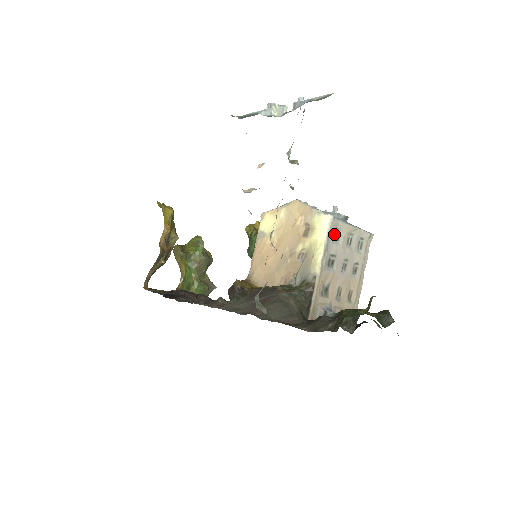
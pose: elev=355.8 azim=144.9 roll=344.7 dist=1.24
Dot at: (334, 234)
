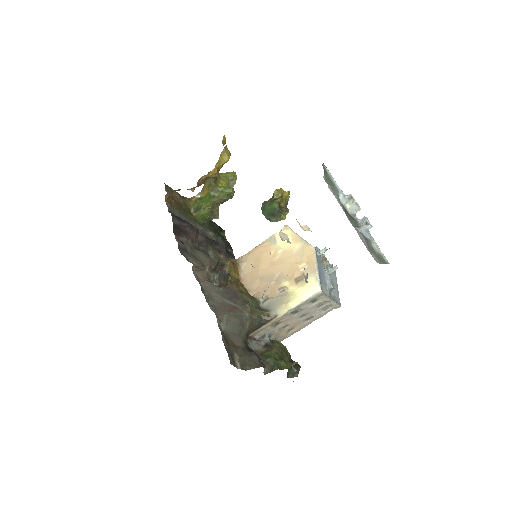
Dot at: (313, 299)
